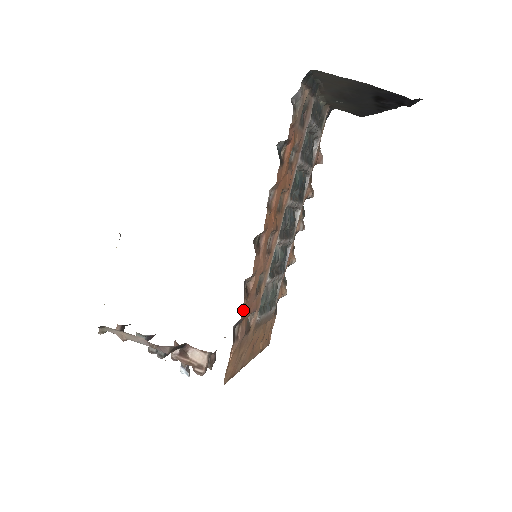
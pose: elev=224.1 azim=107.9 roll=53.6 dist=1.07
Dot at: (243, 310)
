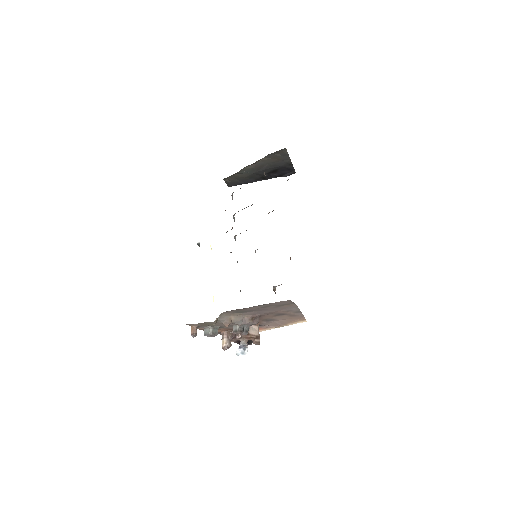
Dot at: occluded
